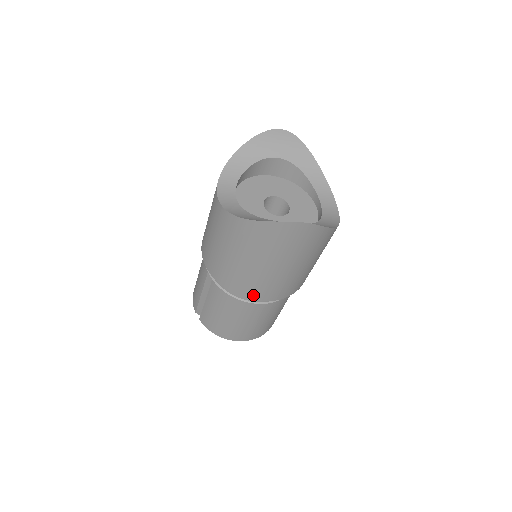
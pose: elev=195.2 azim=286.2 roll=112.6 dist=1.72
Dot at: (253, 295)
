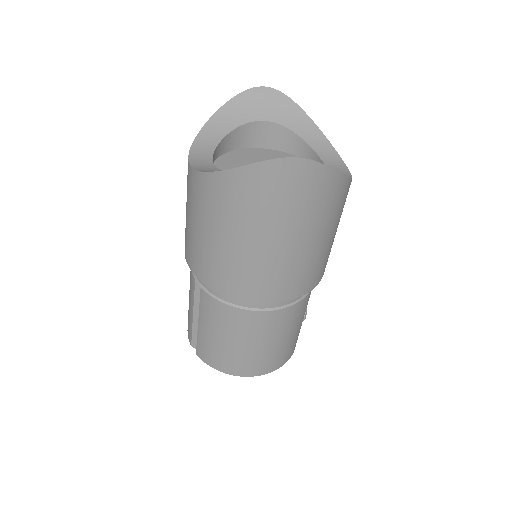
Dot at: (252, 294)
